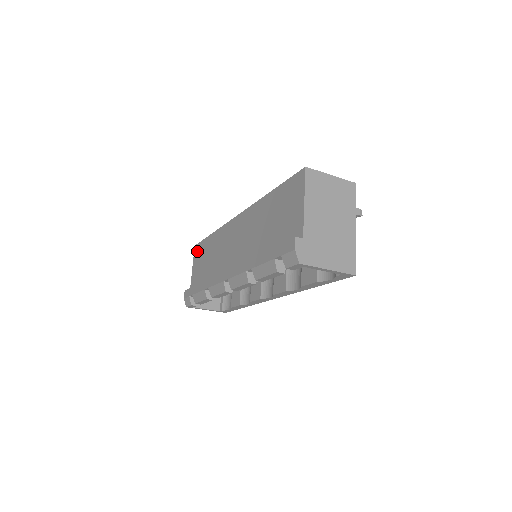
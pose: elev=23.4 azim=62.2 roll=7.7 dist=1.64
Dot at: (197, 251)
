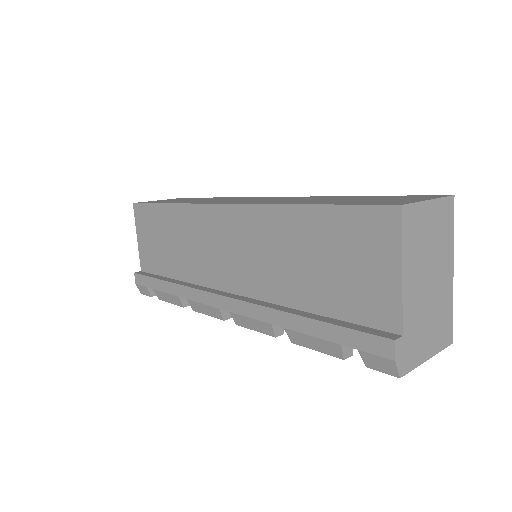
Dot at: (141, 216)
